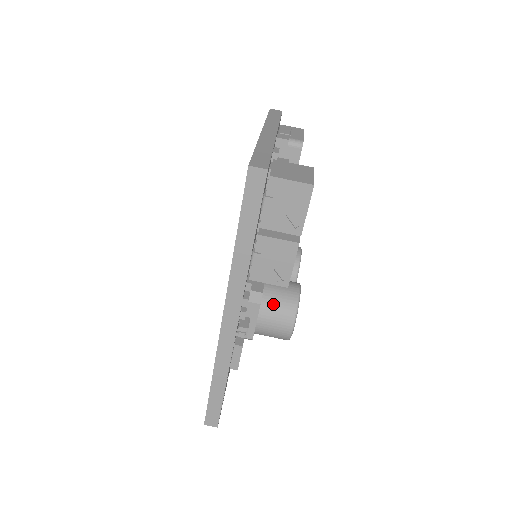
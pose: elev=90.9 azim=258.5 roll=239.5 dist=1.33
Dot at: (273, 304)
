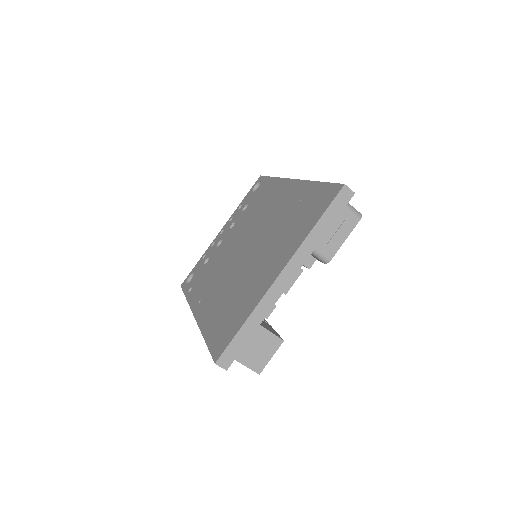
Dot at: occluded
